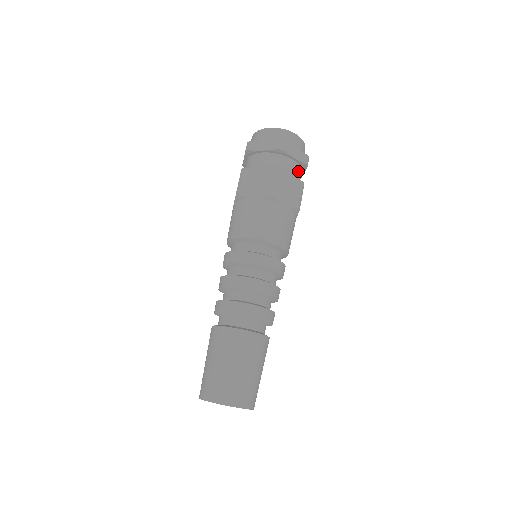
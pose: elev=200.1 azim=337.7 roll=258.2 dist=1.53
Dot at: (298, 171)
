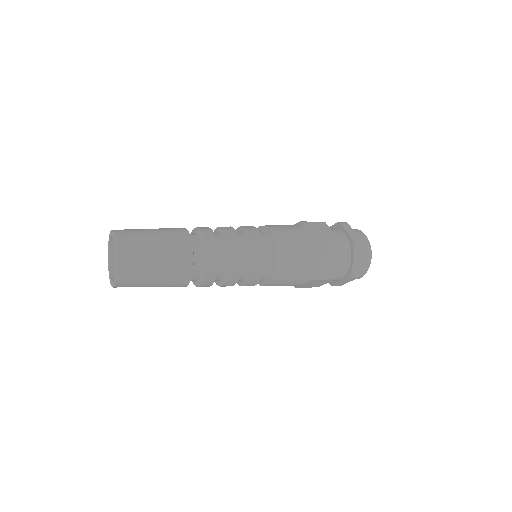
Dot at: (343, 271)
